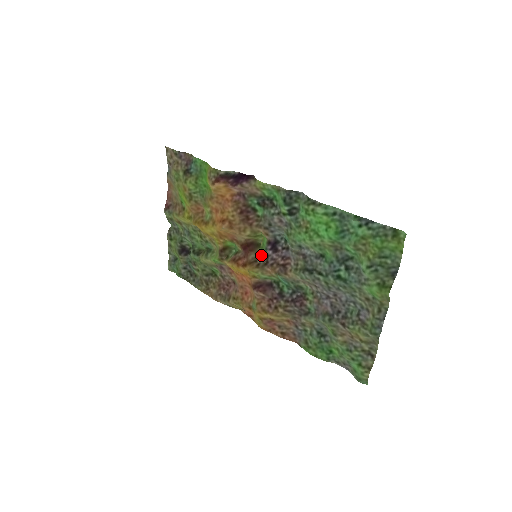
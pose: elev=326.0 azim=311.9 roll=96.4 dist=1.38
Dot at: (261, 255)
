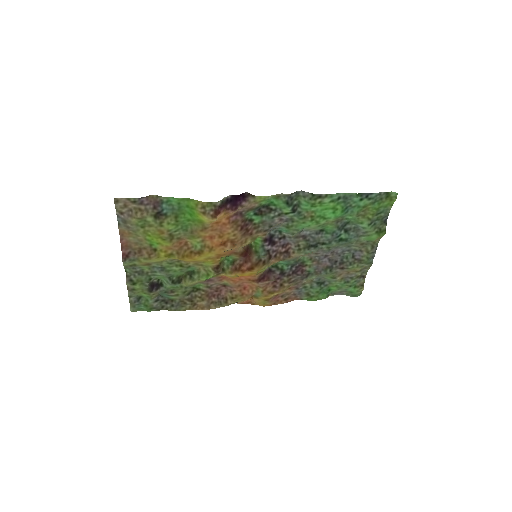
Dot at: (261, 253)
